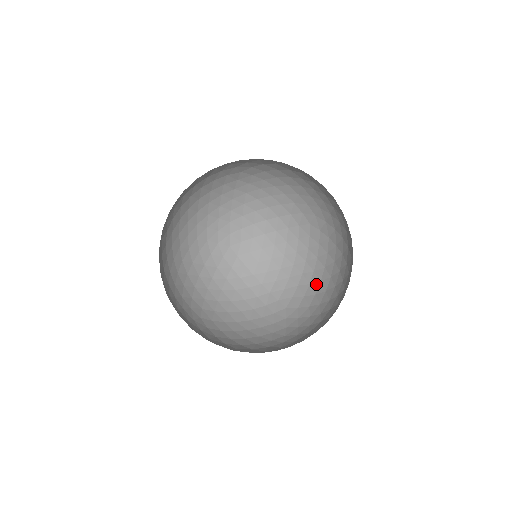
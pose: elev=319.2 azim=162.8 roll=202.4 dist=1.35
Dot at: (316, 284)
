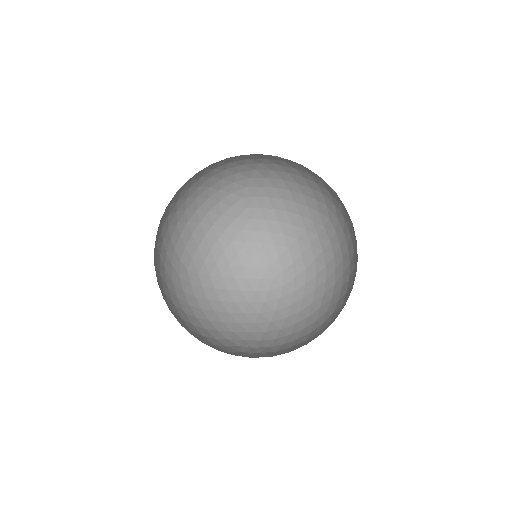
Dot at: occluded
